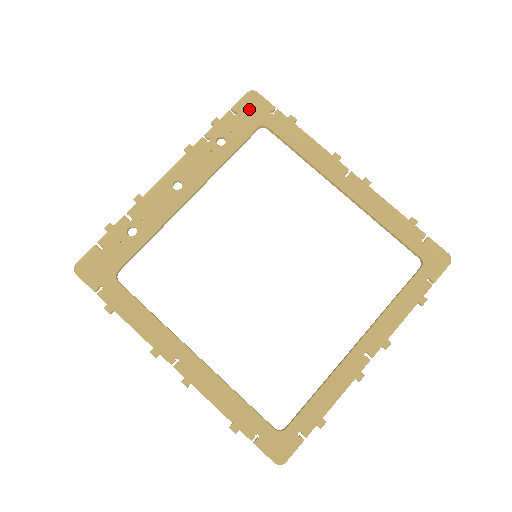
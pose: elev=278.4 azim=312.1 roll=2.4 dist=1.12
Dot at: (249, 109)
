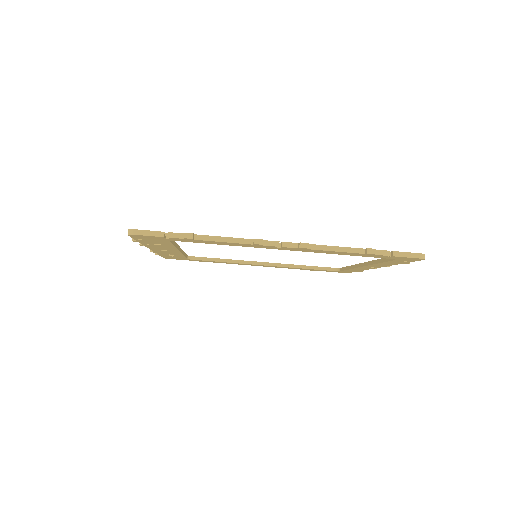
Dot at: (146, 238)
